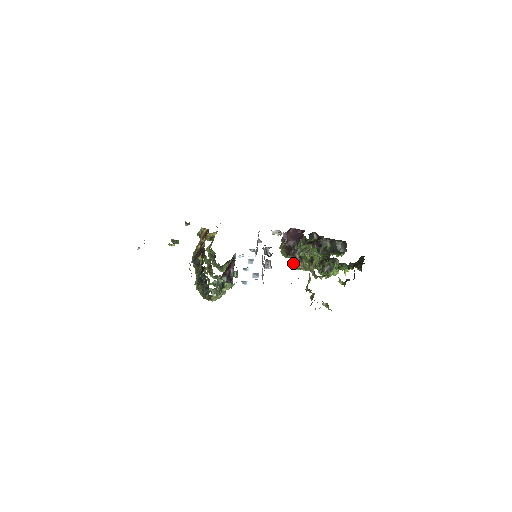
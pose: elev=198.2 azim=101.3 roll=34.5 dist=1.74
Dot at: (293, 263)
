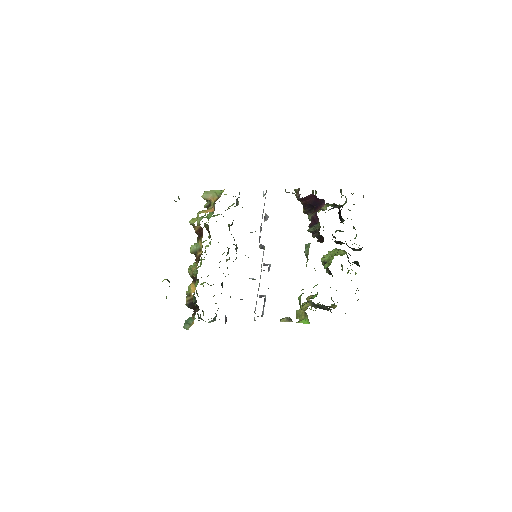
Dot at: occluded
